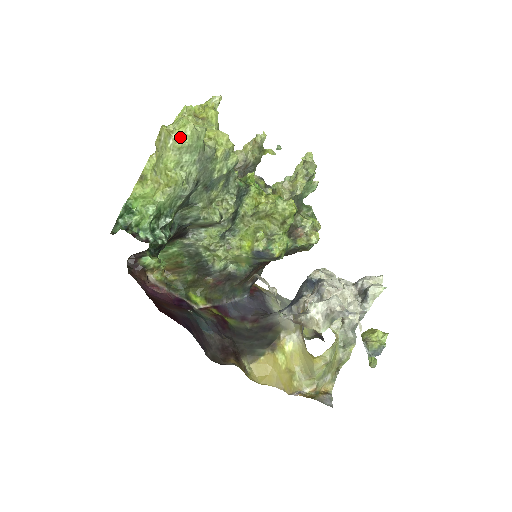
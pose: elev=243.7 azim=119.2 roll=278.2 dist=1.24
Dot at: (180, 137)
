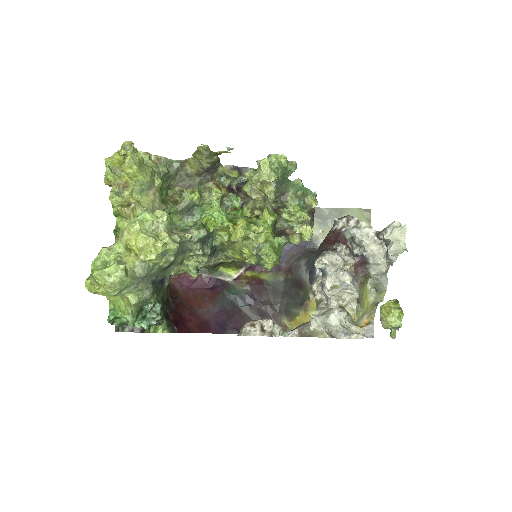
Dot at: (105, 294)
